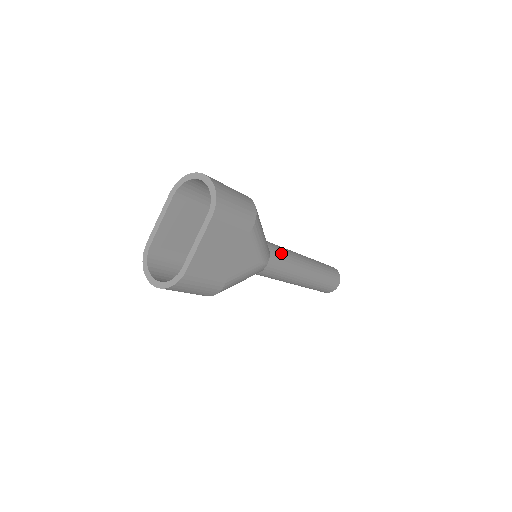
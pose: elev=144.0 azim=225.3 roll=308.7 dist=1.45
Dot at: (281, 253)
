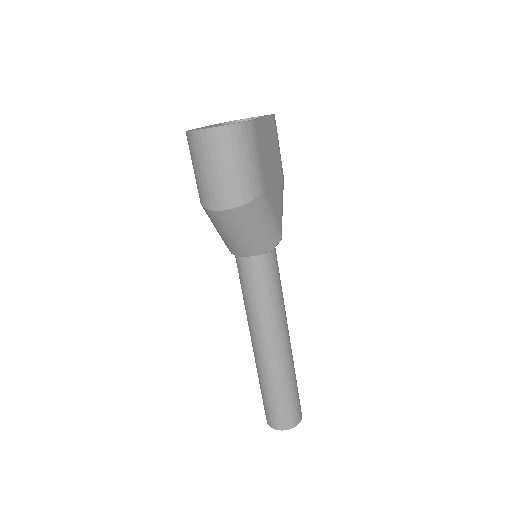
Dot at: occluded
